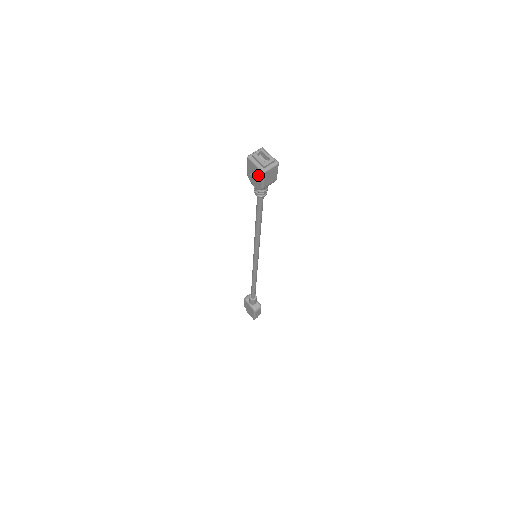
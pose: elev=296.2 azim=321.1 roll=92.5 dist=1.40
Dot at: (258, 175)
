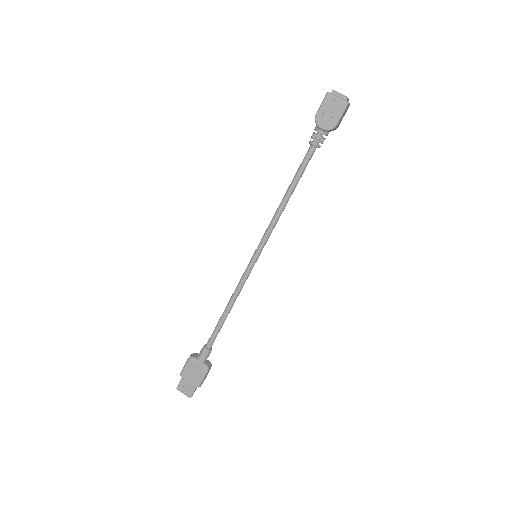
Dot at: (338, 109)
